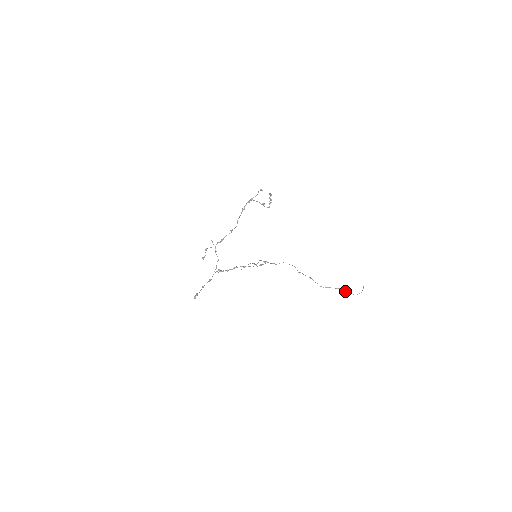
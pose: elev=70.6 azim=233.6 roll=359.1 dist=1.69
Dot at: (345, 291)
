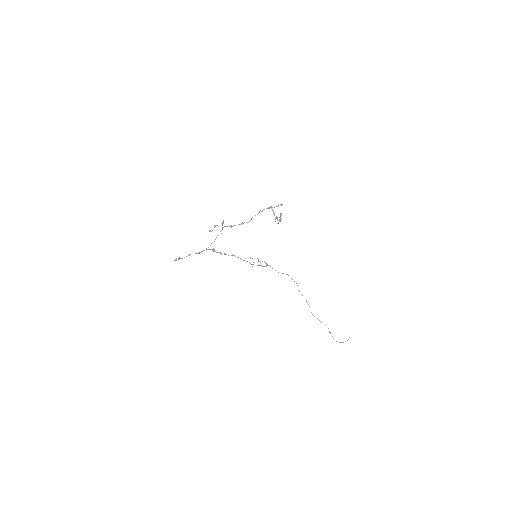
Dot at: (330, 332)
